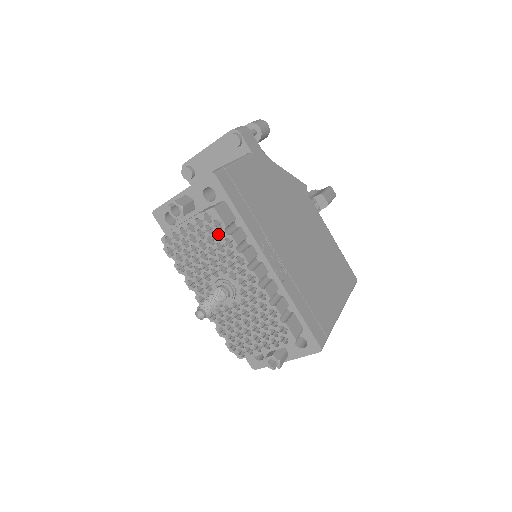
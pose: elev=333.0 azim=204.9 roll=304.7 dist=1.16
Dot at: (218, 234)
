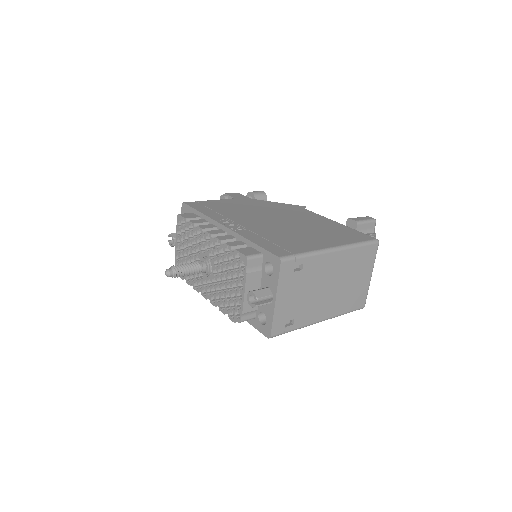
Dot at: occluded
